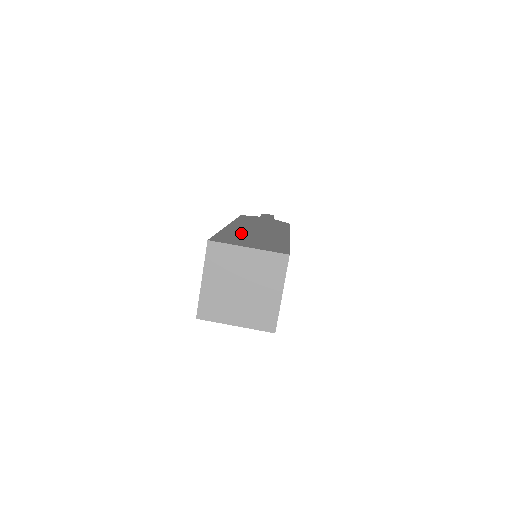
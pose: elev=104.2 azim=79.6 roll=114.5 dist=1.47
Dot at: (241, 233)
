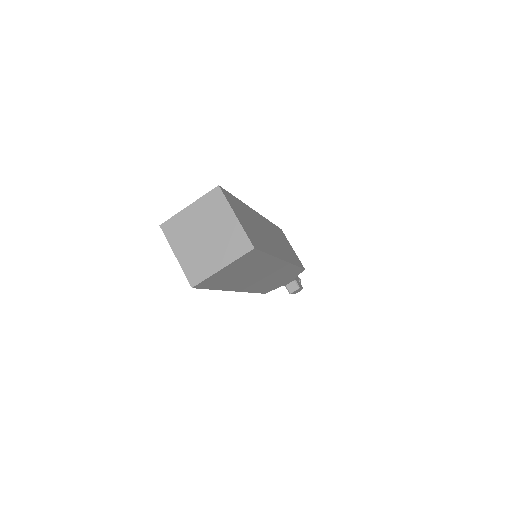
Dot at: occluded
